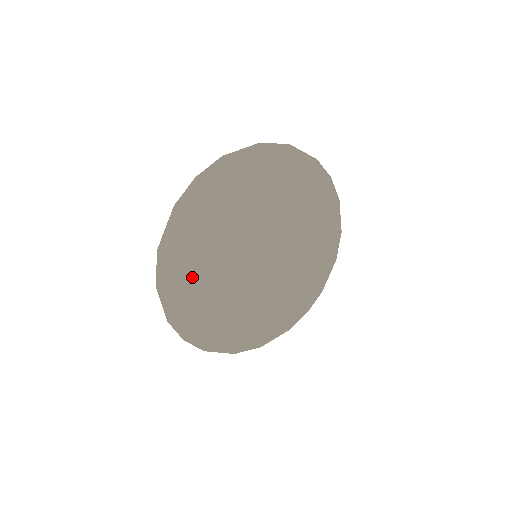
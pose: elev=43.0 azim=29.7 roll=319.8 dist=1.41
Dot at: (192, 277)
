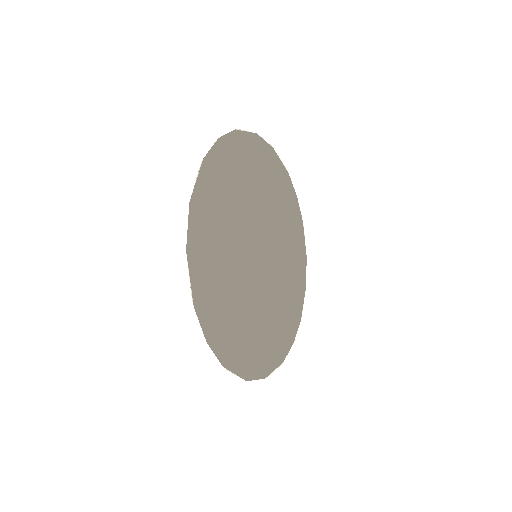
Dot at: (214, 255)
